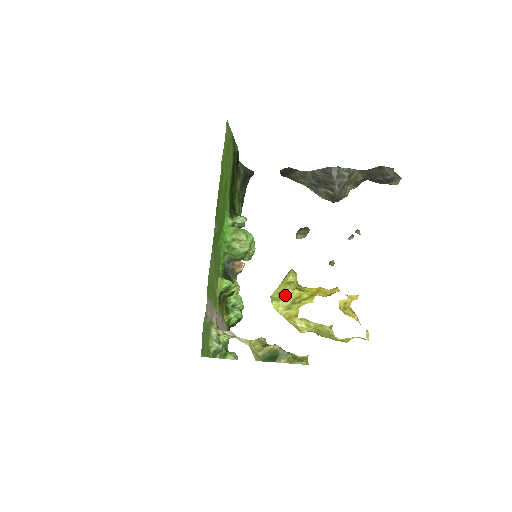
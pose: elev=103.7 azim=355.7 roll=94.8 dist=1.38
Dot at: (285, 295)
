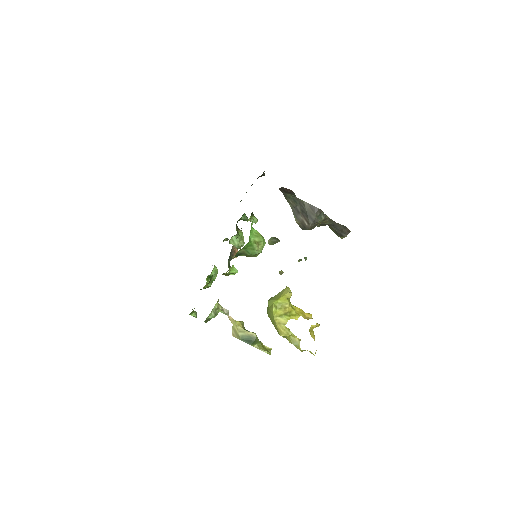
Dot at: (283, 307)
